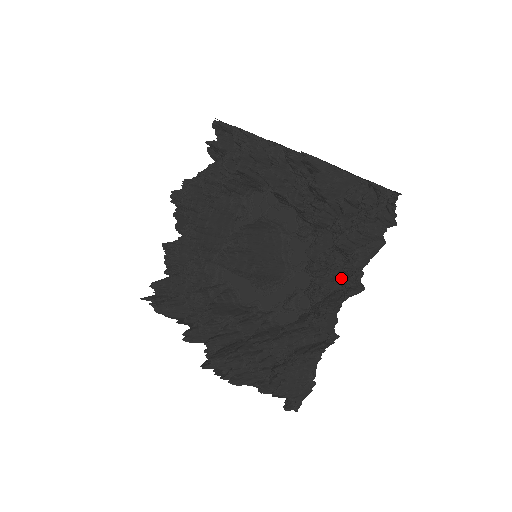
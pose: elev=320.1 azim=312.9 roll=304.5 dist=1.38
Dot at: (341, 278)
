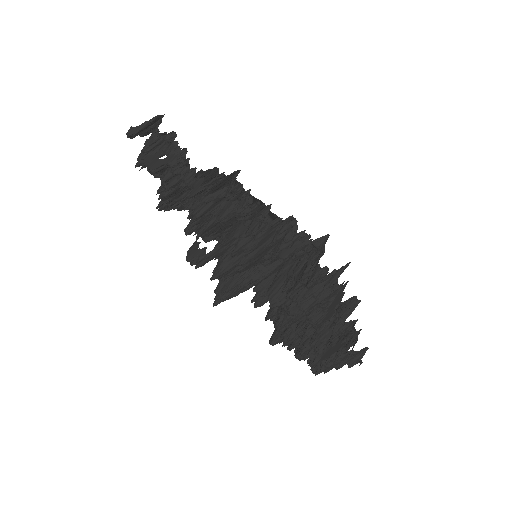
Dot at: (334, 288)
